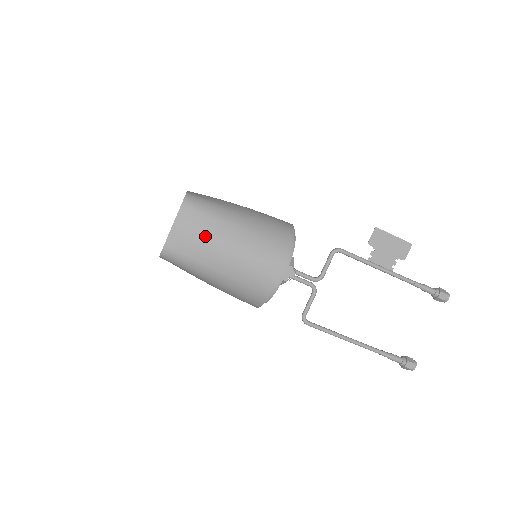
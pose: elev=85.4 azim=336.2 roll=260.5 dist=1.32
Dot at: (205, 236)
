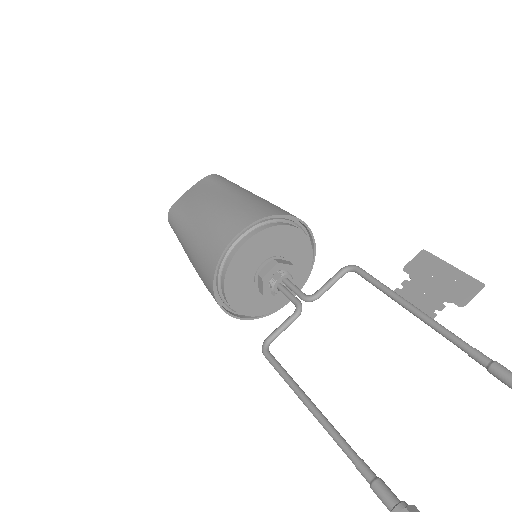
Dot at: (202, 196)
